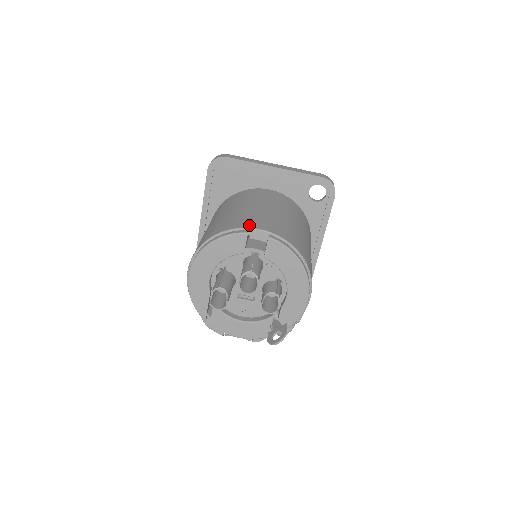
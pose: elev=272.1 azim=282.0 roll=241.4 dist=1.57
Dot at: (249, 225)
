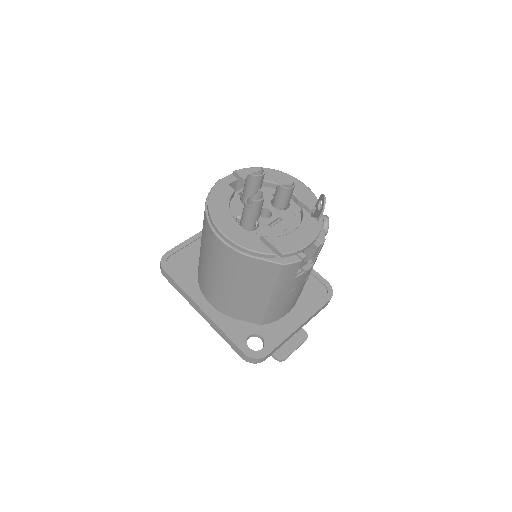
Dot at: occluded
